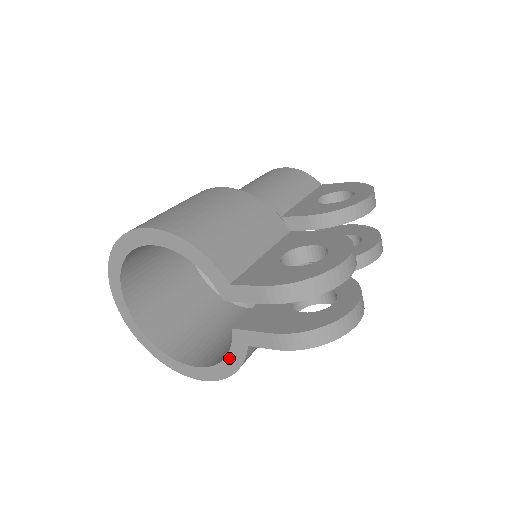
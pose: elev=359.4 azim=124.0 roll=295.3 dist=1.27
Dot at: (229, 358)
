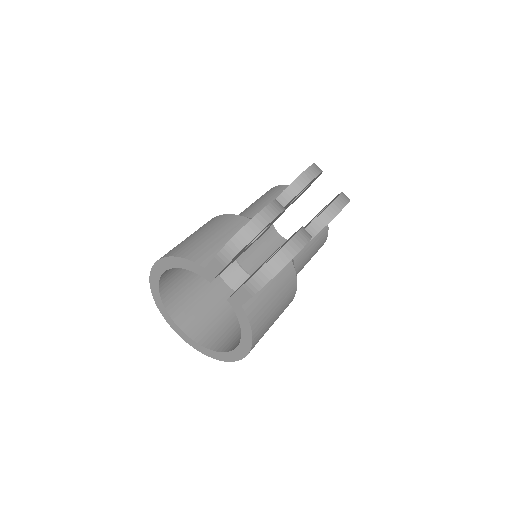
Dot at: (242, 325)
